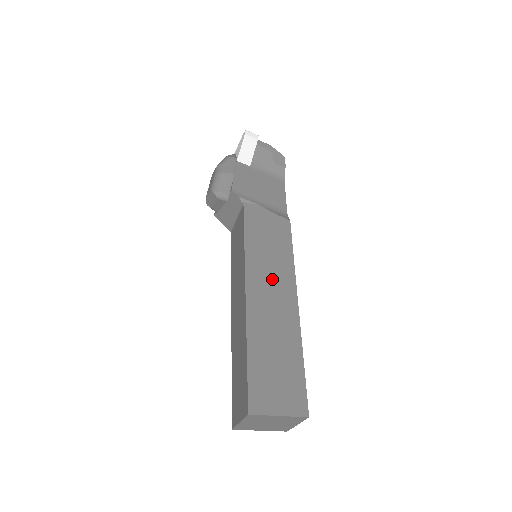
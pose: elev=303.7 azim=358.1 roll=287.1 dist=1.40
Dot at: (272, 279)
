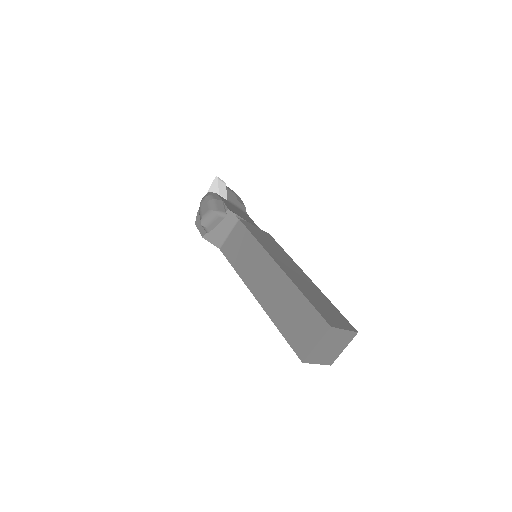
Dot at: (285, 261)
